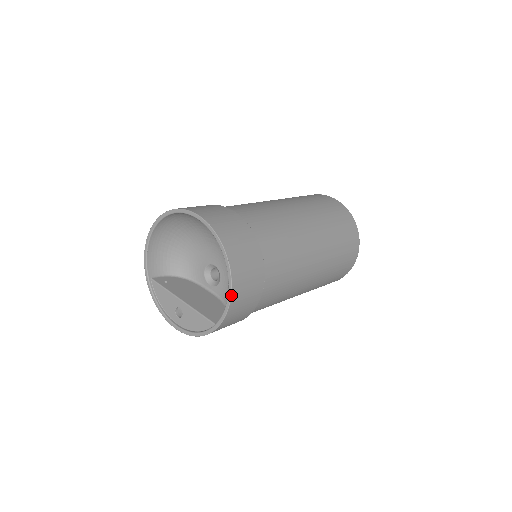
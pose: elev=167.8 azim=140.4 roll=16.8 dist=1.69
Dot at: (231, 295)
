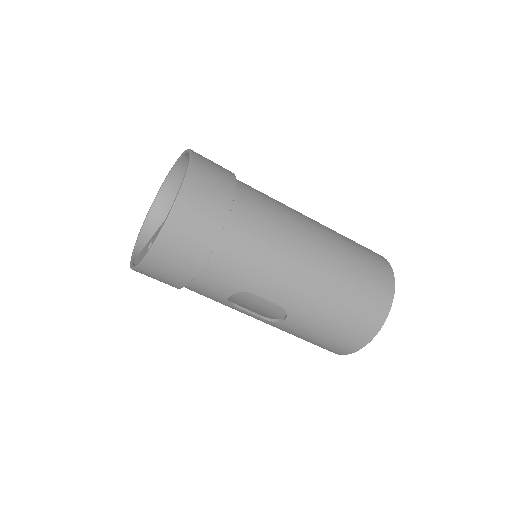
Dot at: (189, 163)
